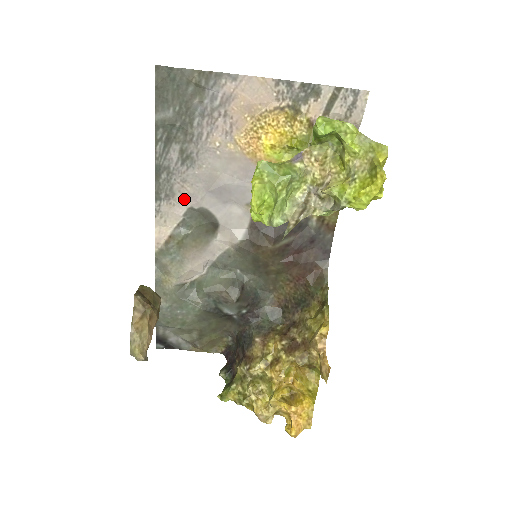
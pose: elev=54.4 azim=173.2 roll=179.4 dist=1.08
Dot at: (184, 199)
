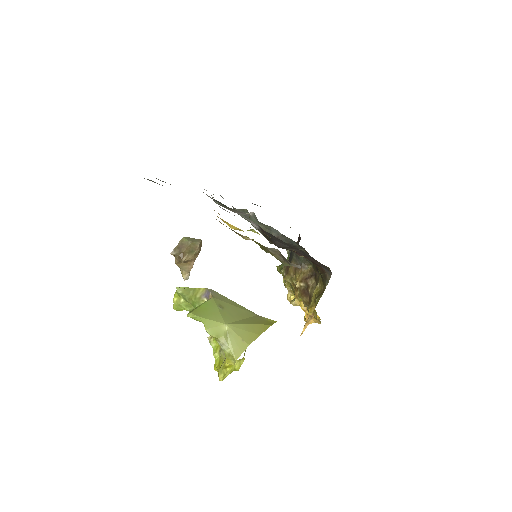
Dot at: occluded
